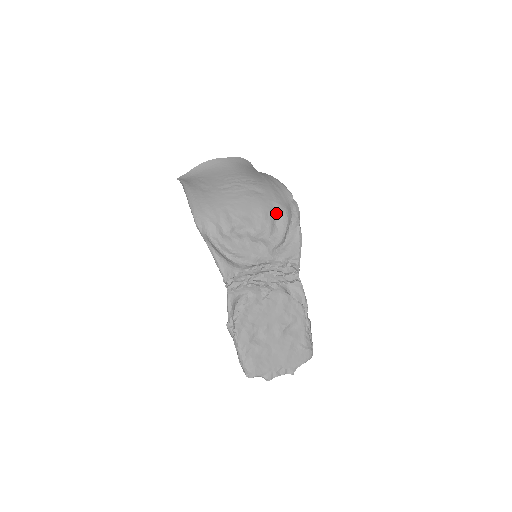
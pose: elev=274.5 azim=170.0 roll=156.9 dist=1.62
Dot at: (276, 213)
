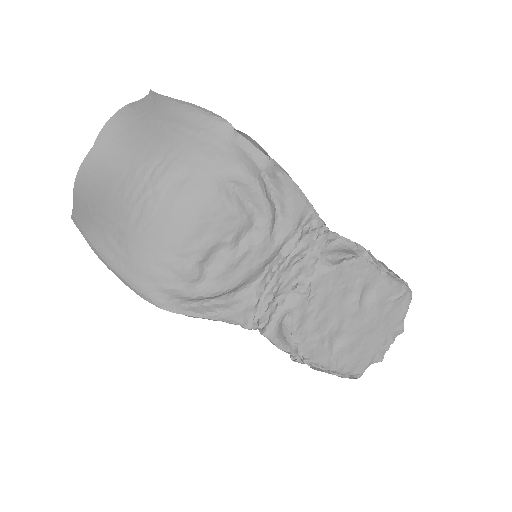
Dot at: (232, 186)
